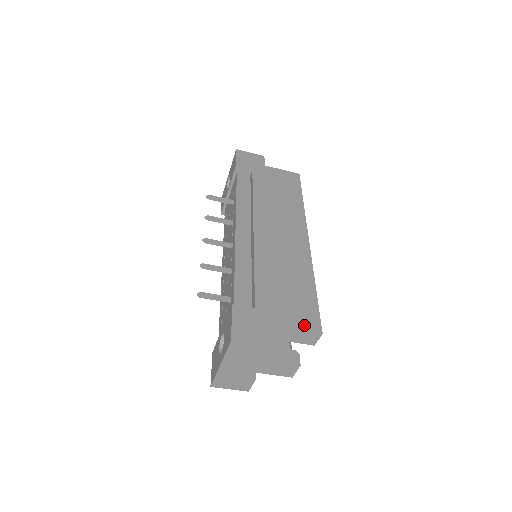
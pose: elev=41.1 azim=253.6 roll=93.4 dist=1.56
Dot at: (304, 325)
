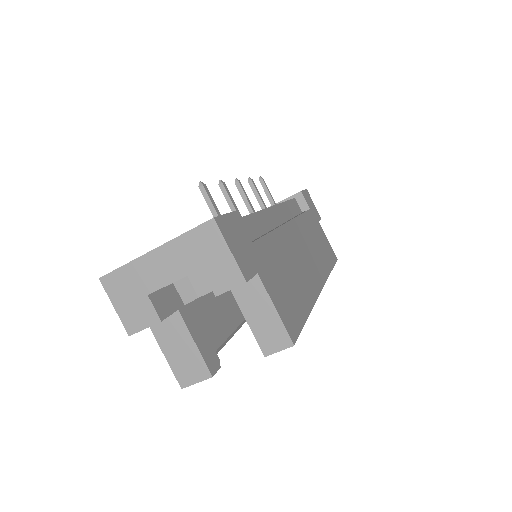
Dot at: (283, 315)
